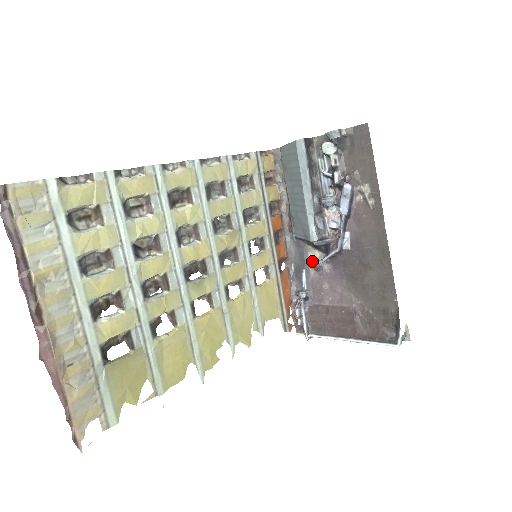
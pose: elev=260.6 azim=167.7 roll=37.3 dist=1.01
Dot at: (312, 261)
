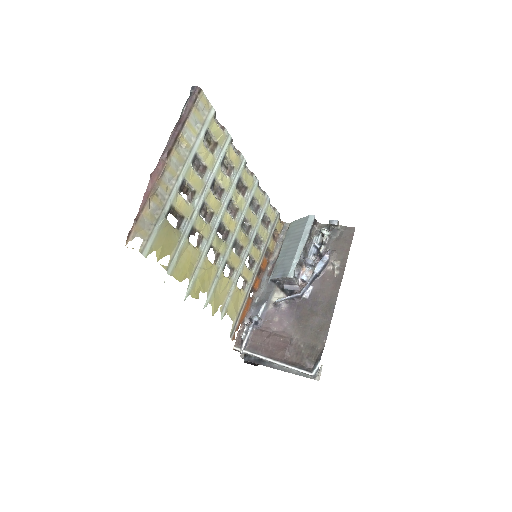
Dot at: (275, 299)
